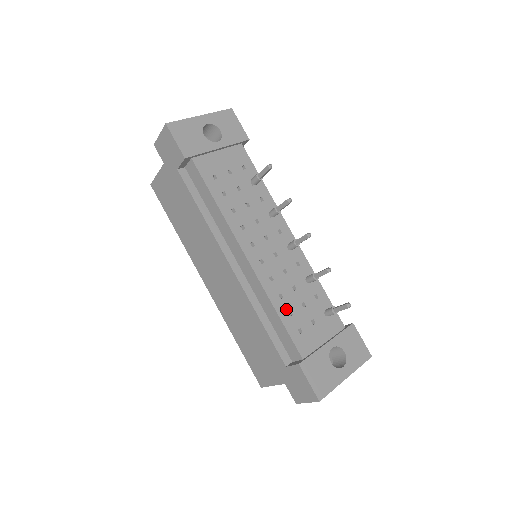
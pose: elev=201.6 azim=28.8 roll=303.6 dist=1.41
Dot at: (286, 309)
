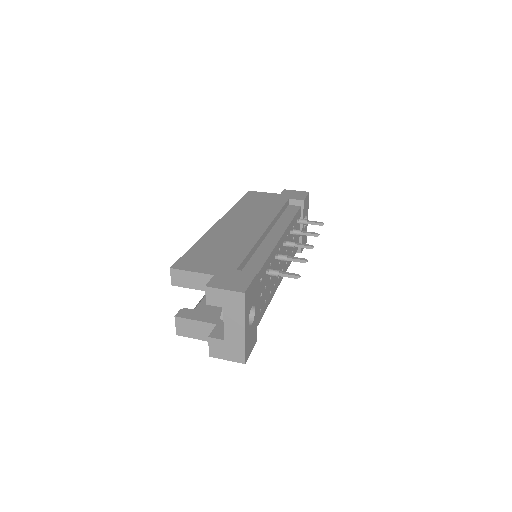
Dot at: (292, 255)
